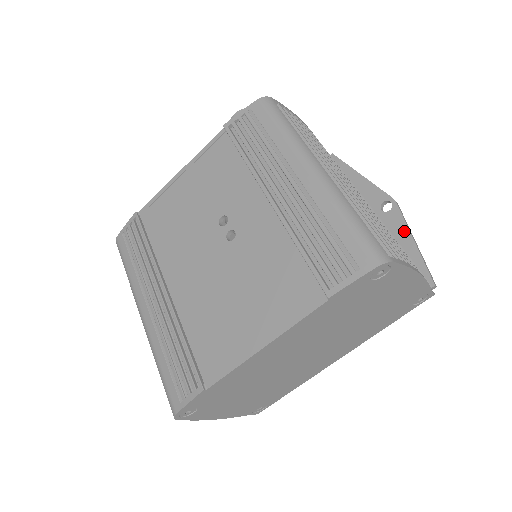
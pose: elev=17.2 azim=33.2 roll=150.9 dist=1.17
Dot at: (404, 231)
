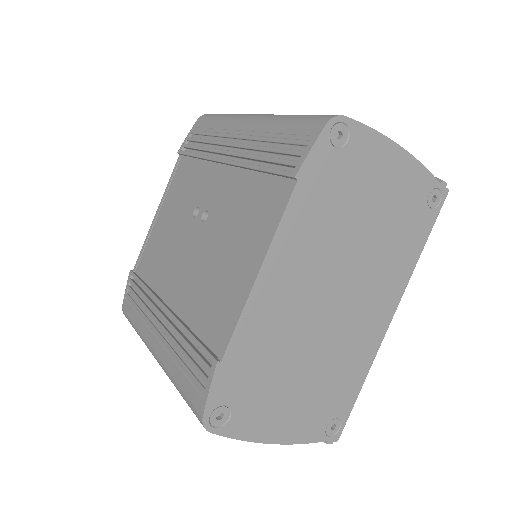
Dot at: occluded
